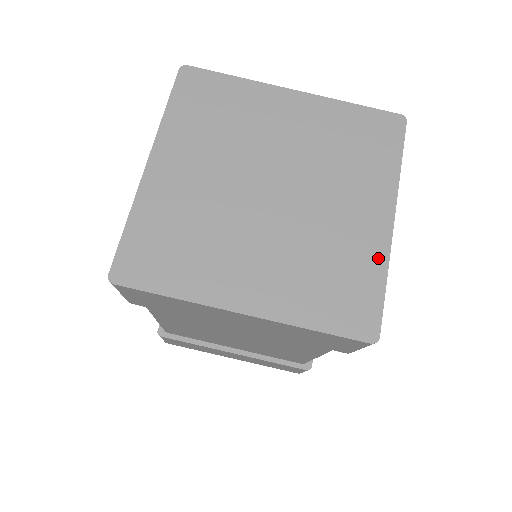
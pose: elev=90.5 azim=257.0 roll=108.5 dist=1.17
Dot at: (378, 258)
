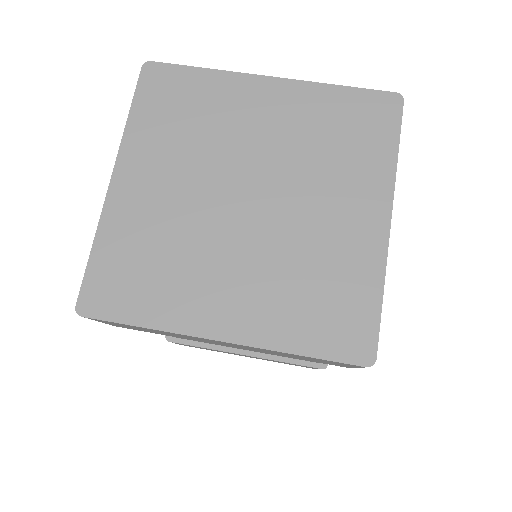
Dot at: (373, 267)
